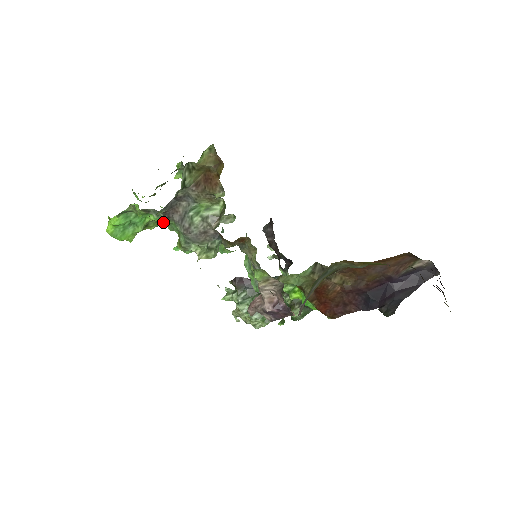
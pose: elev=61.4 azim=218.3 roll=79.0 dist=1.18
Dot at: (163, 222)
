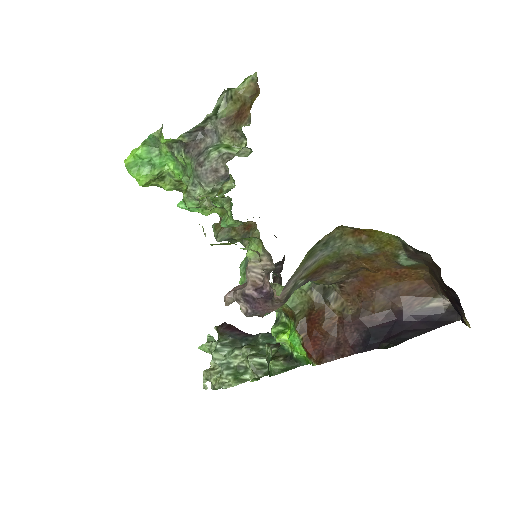
Dot at: (180, 173)
